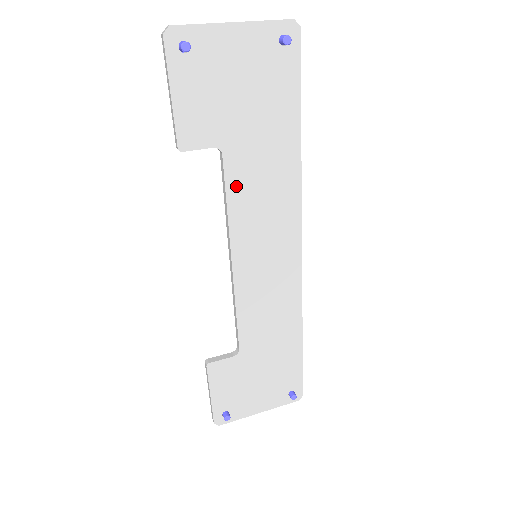
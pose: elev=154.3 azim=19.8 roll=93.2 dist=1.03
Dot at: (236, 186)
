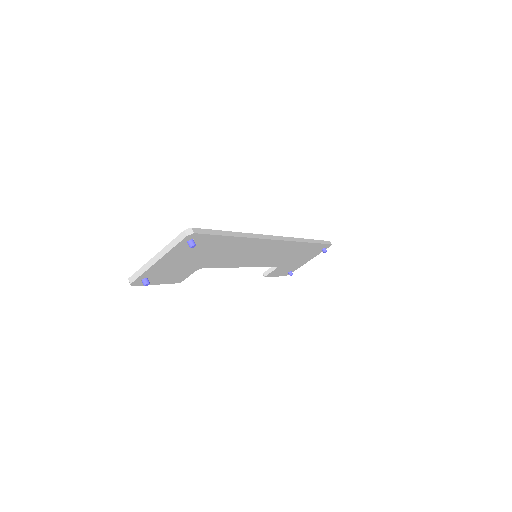
Dot at: (220, 264)
